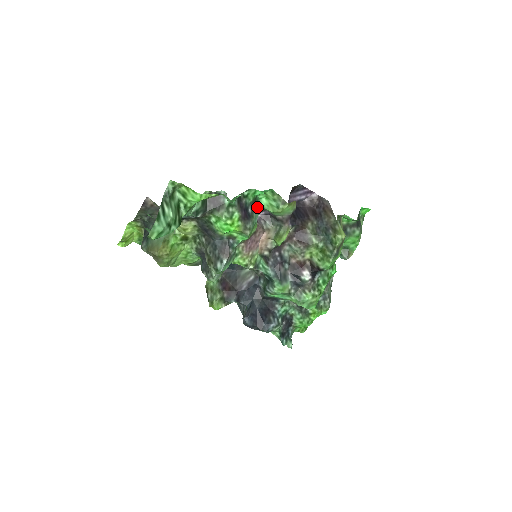
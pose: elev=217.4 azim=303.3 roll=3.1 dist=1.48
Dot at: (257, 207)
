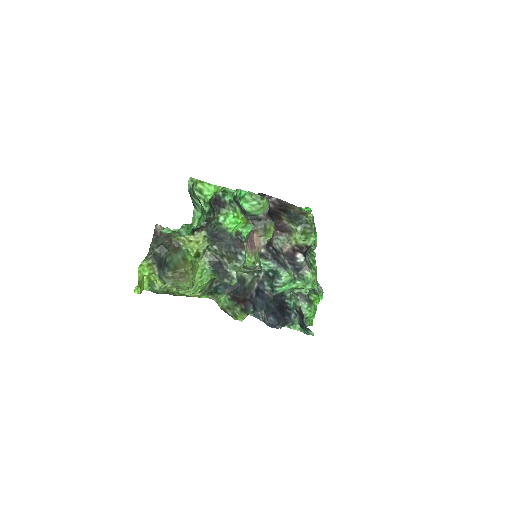
Dot at: occluded
